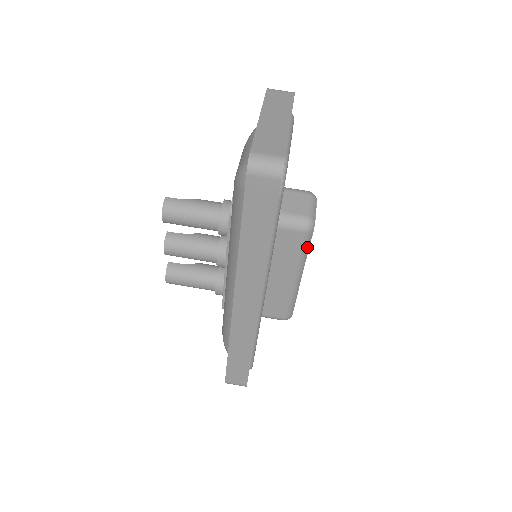
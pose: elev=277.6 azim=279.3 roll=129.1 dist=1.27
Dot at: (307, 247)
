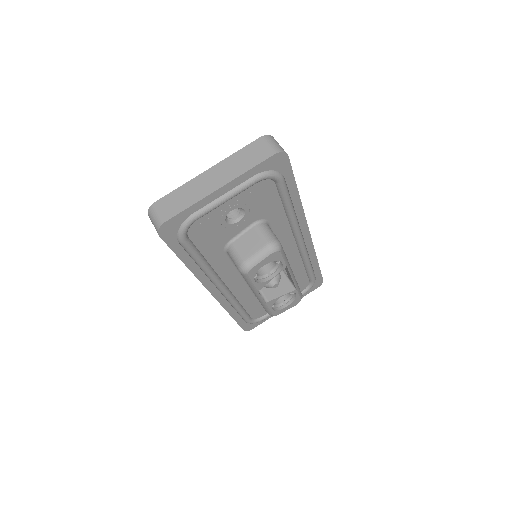
Dot at: (250, 282)
